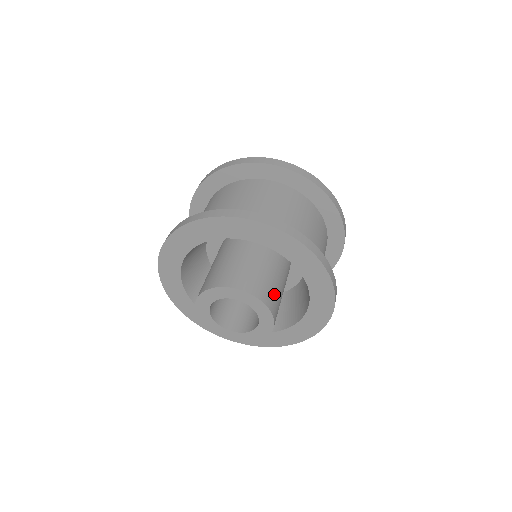
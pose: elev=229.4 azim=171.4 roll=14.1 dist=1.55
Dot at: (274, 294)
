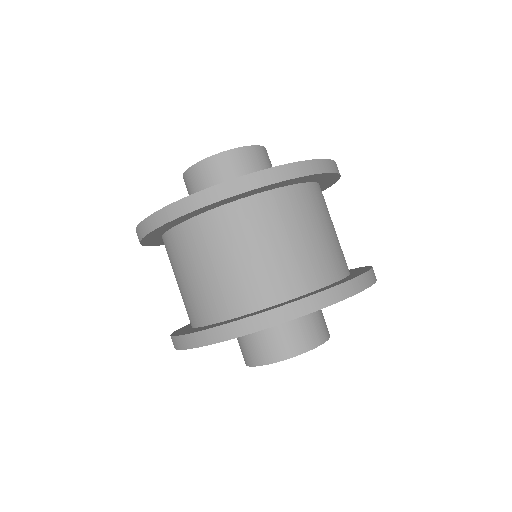
Dot at: occluded
